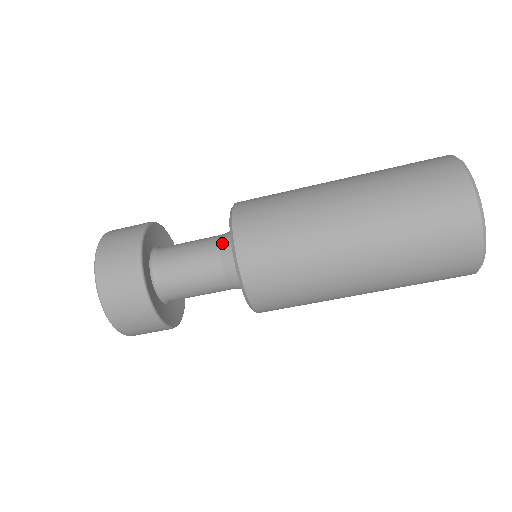
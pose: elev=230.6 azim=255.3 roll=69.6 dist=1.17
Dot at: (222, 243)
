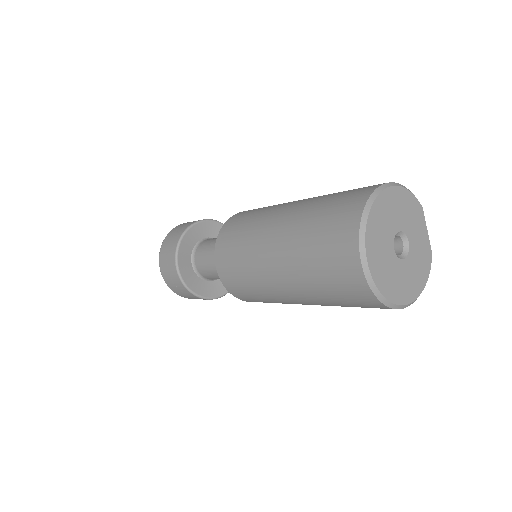
Dot at: occluded
